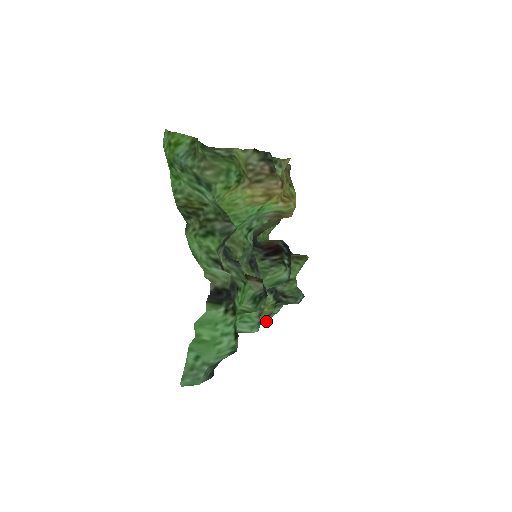
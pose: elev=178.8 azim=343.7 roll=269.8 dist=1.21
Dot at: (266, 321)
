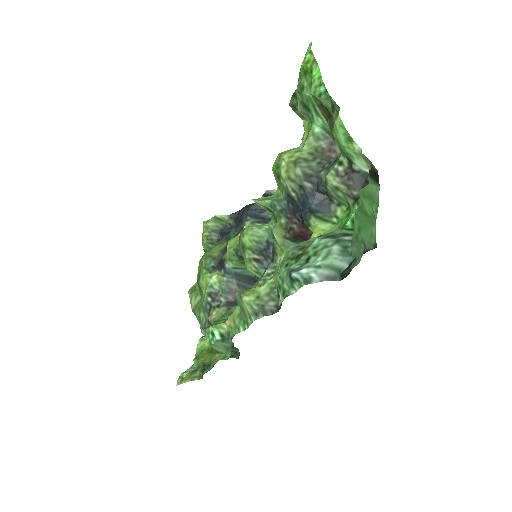
Dot at: (203, 374)
